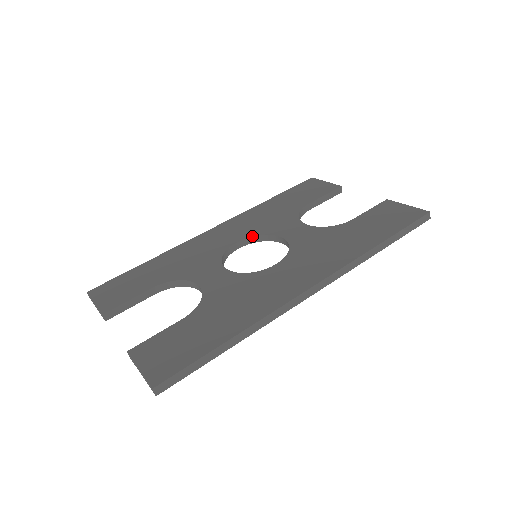
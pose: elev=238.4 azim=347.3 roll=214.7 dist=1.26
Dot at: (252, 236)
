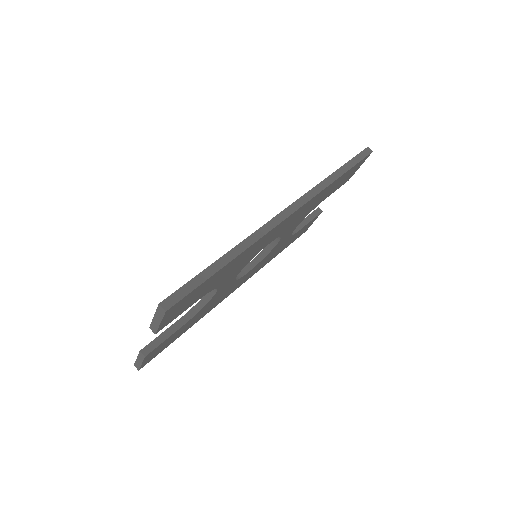
Dot at: (254, 258)
